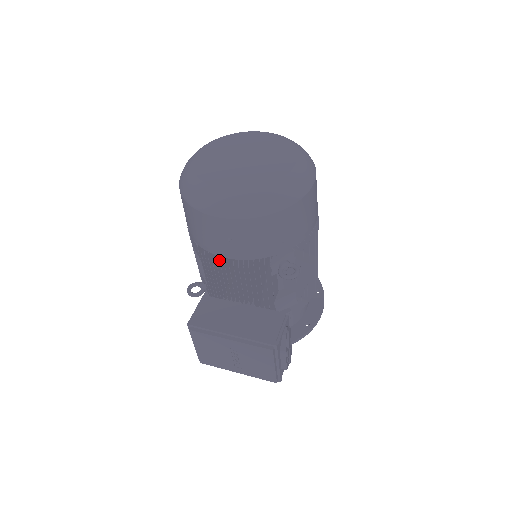
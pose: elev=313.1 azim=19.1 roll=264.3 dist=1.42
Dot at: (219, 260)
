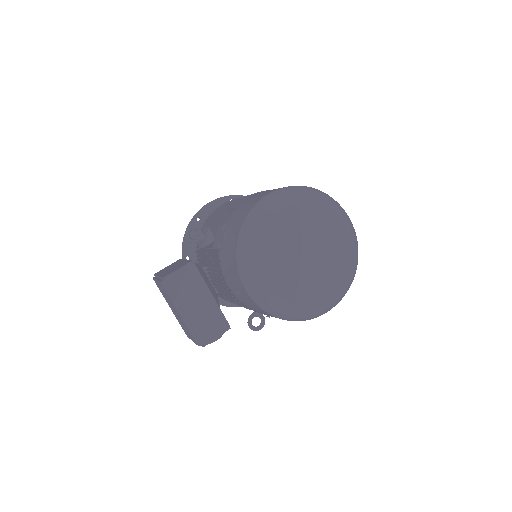
Dot at: occluded
